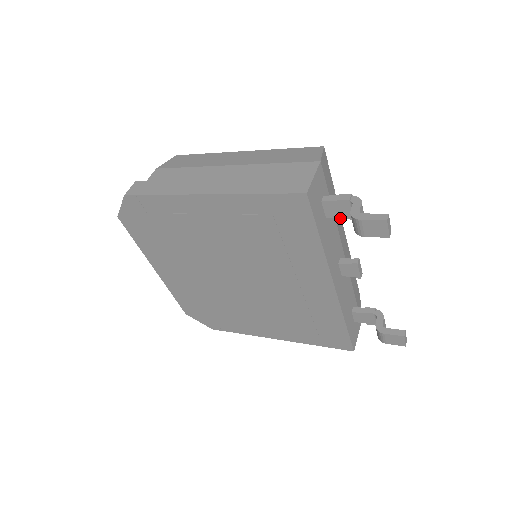
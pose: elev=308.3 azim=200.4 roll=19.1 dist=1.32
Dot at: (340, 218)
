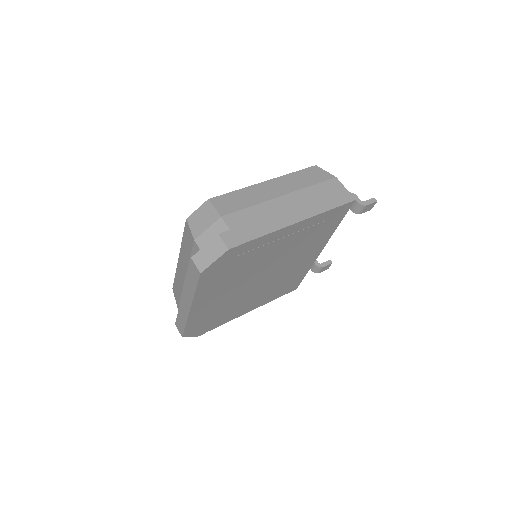
Dot at: occluded
